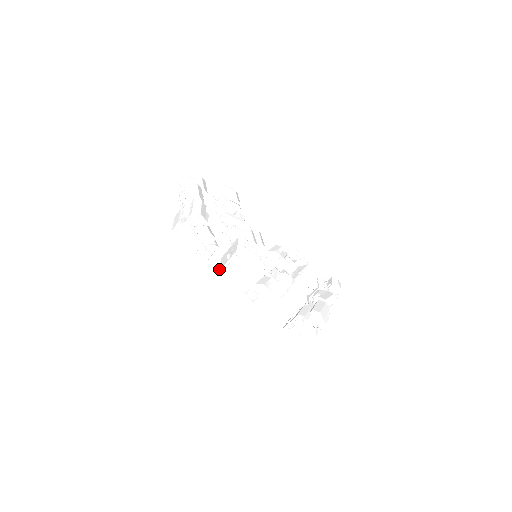
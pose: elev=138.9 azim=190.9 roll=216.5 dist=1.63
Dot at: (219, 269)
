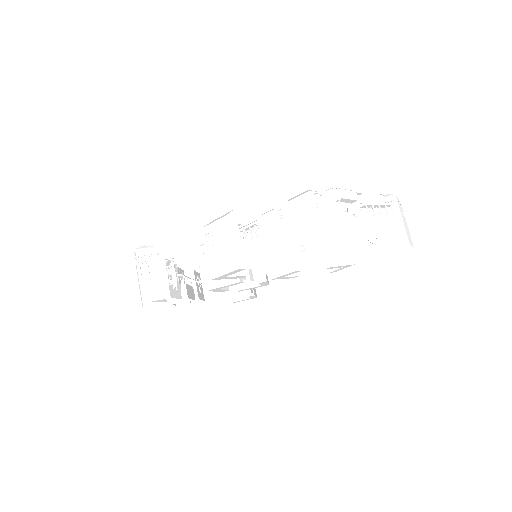
Dot at: occluded
